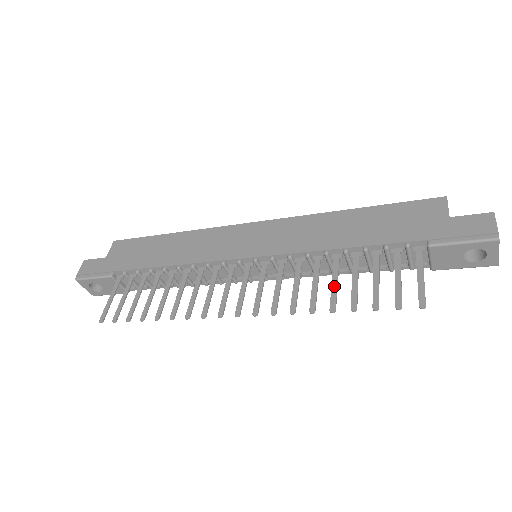
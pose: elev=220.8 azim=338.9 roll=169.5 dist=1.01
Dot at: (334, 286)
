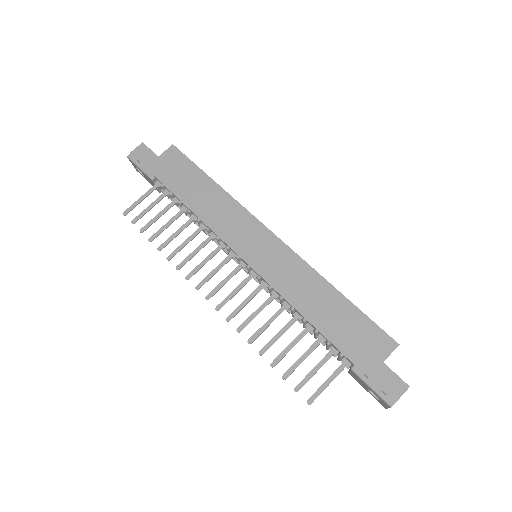
Dot at: (276, 337)
